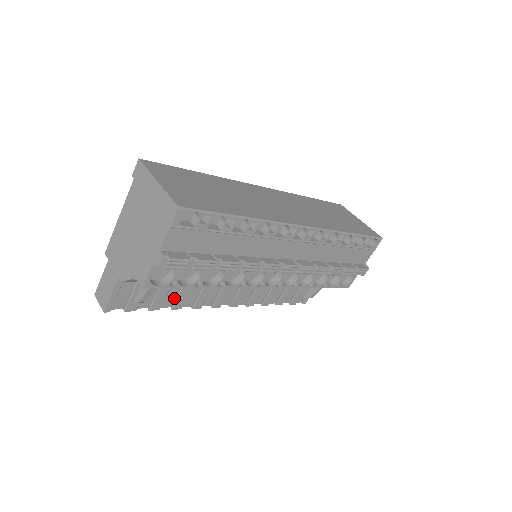
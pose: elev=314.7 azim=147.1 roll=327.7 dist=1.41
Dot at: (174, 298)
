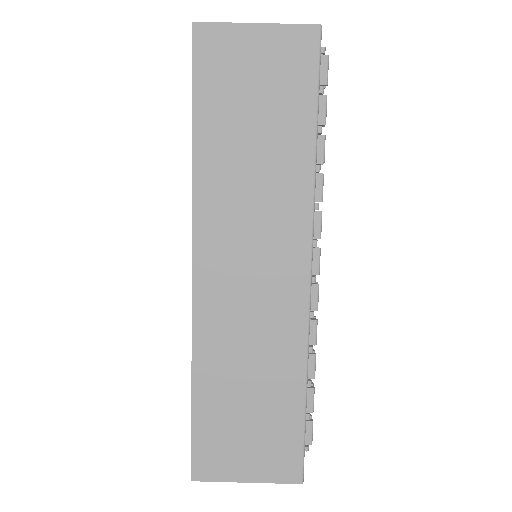
Dot at: occluded
